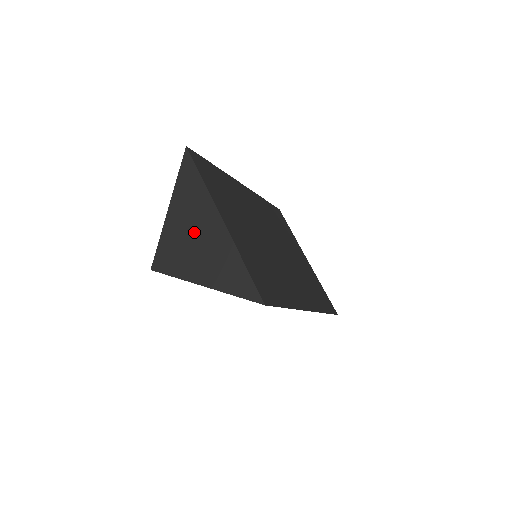
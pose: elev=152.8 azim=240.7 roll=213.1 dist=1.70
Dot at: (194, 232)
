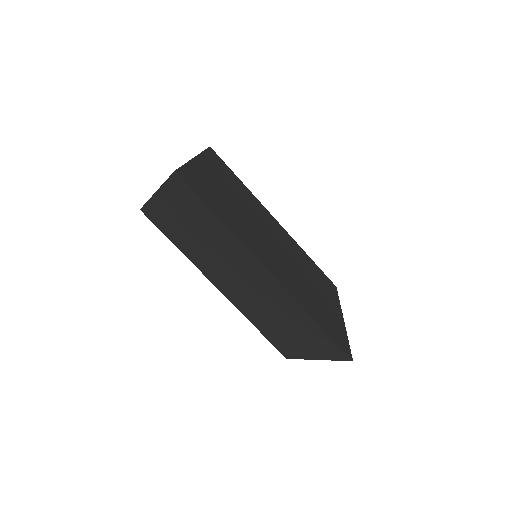
Dot at: occluded
